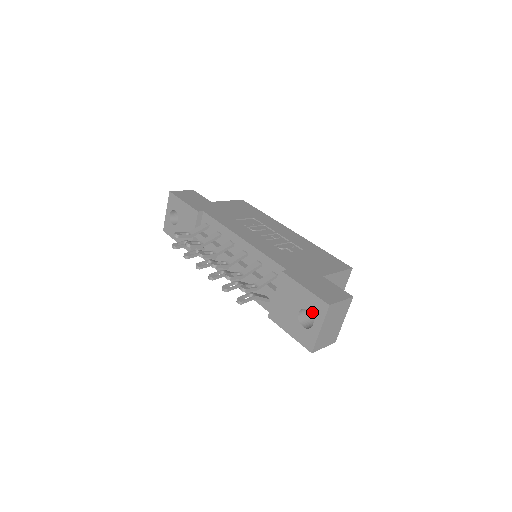
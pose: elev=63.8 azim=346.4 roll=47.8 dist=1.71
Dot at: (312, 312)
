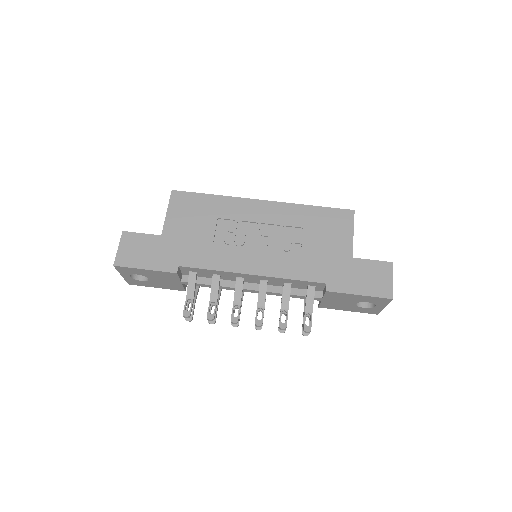
Dot at: (373, 303)
